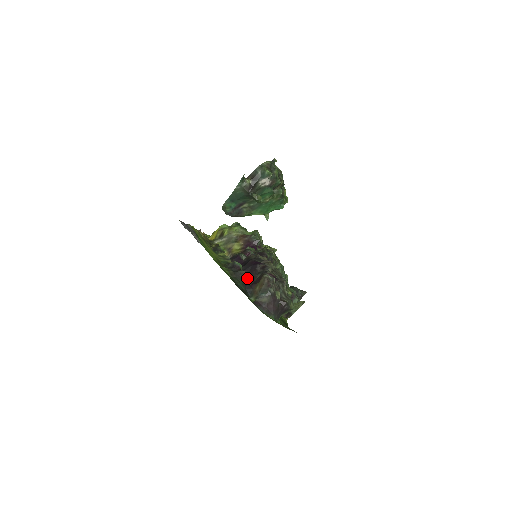
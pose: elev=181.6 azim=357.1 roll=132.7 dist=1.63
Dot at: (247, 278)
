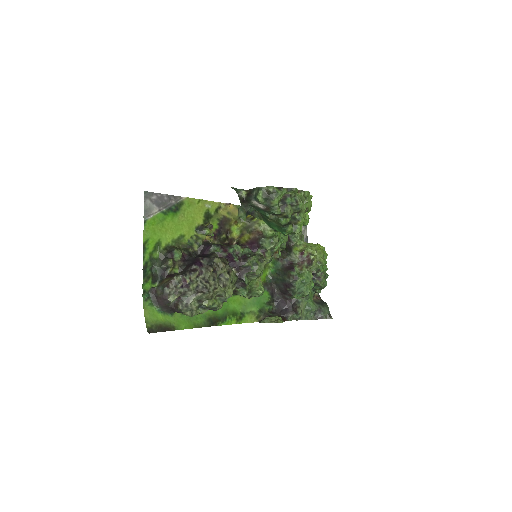
Dot at: (170, 268)
